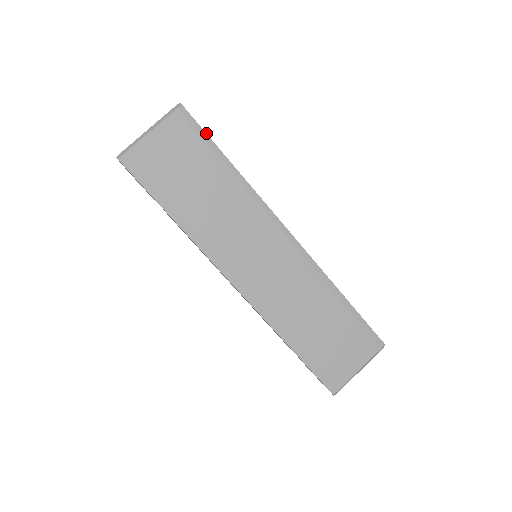
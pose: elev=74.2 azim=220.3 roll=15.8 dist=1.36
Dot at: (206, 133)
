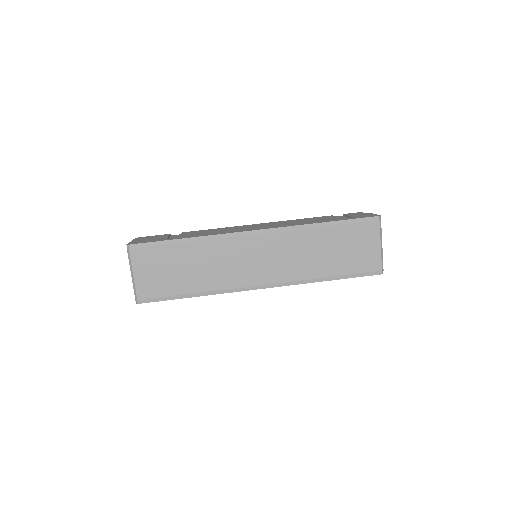
Dot at: (155, 242)
